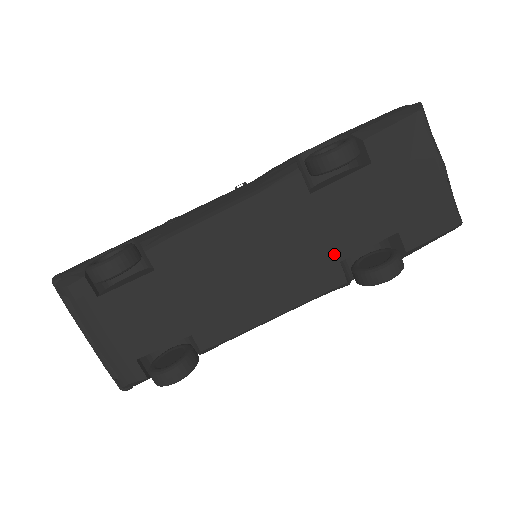
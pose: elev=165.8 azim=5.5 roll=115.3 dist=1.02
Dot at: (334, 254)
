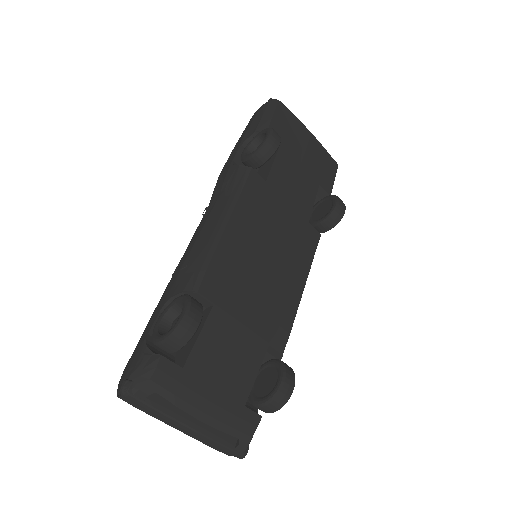
Dot at: (303, 218)
